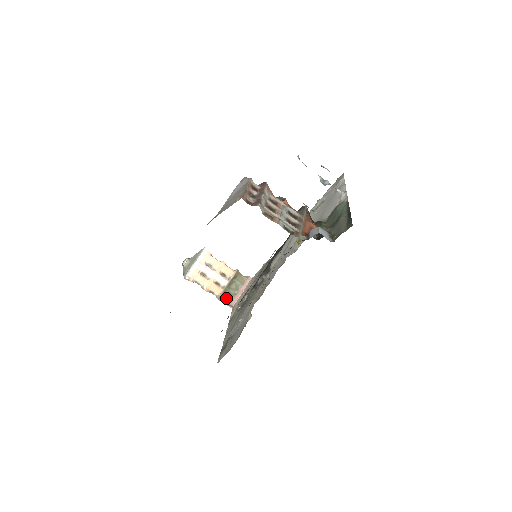
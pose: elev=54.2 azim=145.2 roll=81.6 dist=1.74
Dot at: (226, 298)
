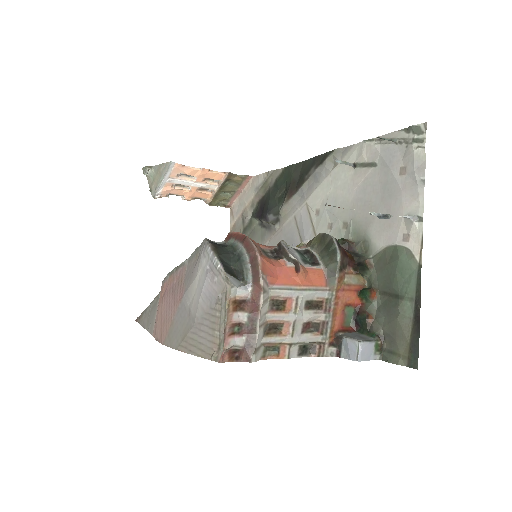
Dot at: (219, 200)
